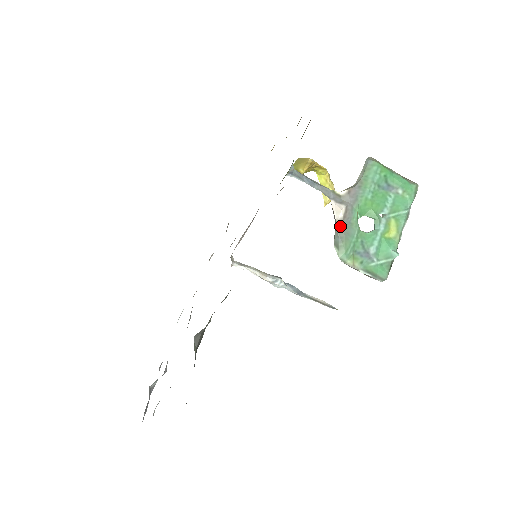
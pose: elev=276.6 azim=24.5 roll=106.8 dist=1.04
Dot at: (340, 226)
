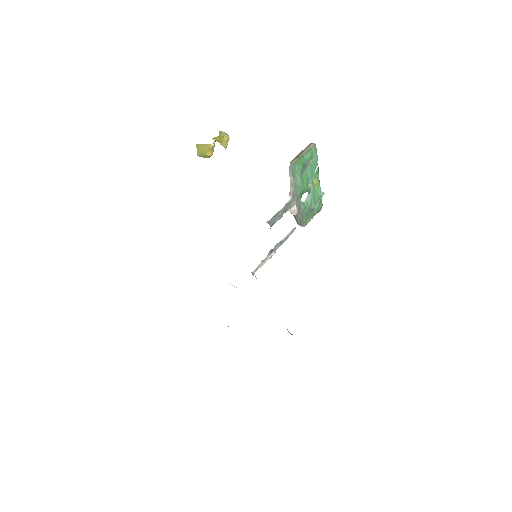
Dot at: (298, 216)
